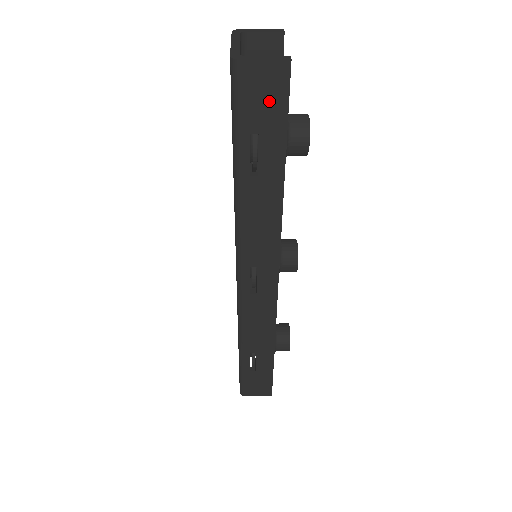
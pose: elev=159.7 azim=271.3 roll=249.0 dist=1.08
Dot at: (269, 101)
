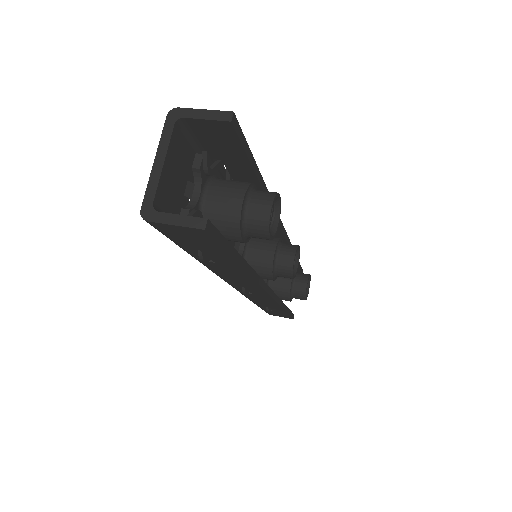
Dot at: (198, 241)
